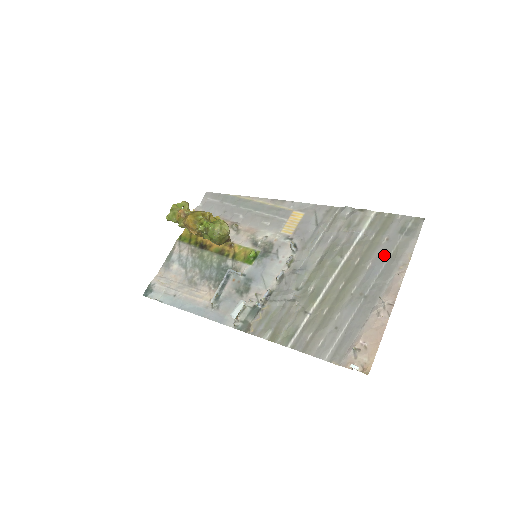
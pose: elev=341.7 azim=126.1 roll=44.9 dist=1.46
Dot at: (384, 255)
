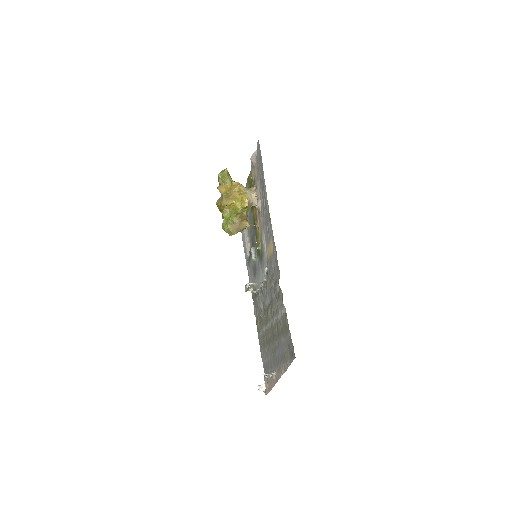
Dot at: (281, 348)
